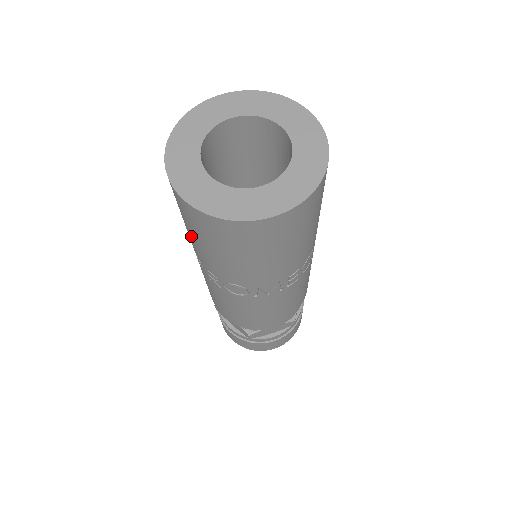
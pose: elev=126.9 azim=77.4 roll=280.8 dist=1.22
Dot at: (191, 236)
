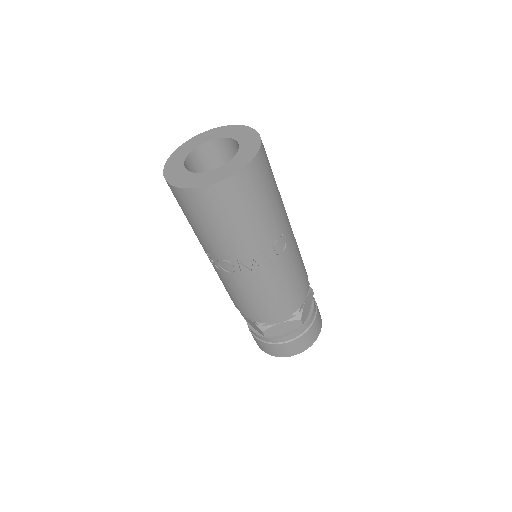
Dot at: (188, 221)
